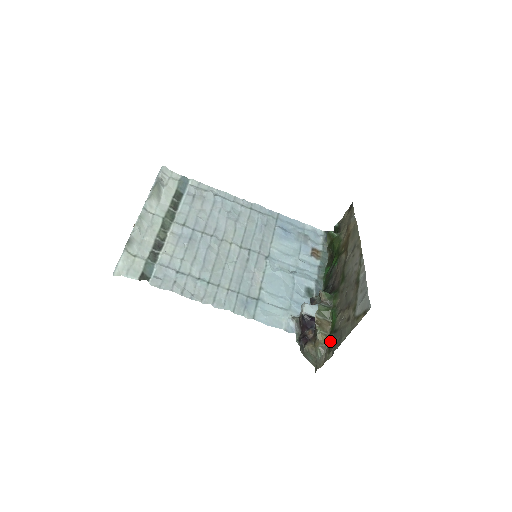
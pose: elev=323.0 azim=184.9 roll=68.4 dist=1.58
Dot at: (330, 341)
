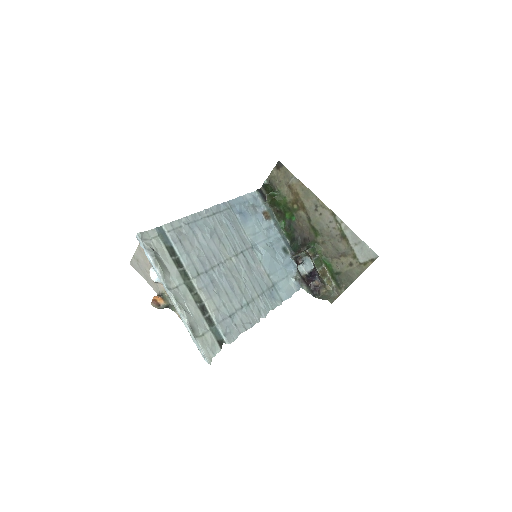
Dot at: (335, 281)
